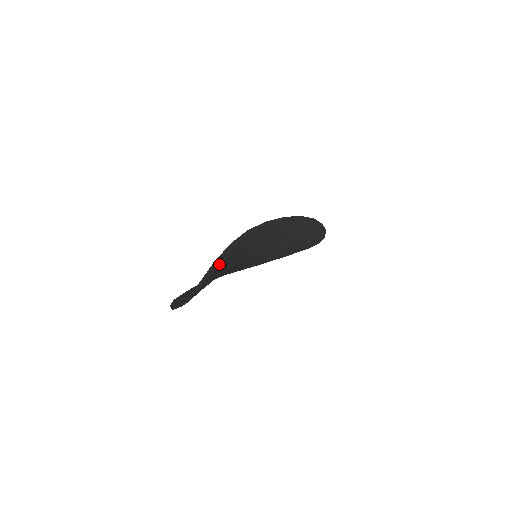
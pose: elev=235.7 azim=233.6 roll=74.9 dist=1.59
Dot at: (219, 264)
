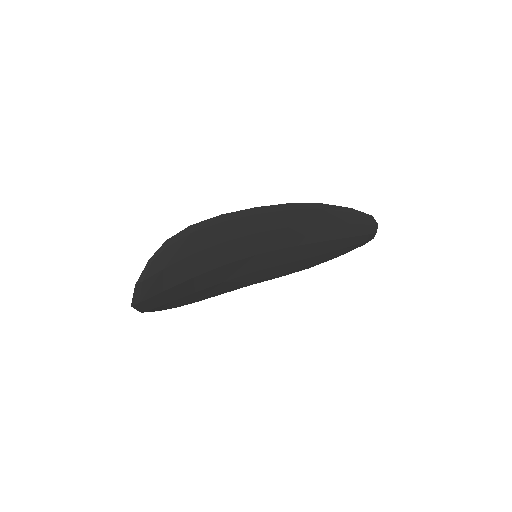
Dot at: (162, 263)
